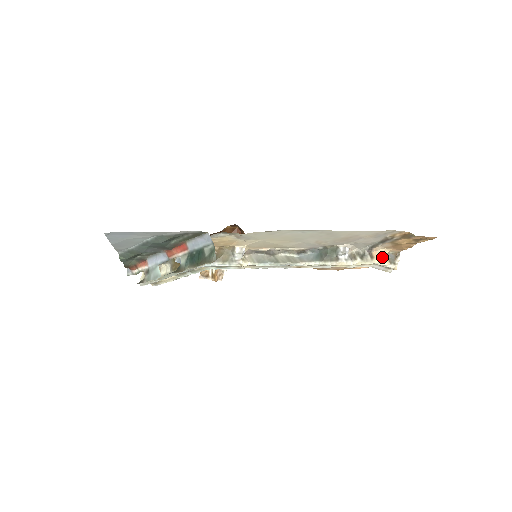
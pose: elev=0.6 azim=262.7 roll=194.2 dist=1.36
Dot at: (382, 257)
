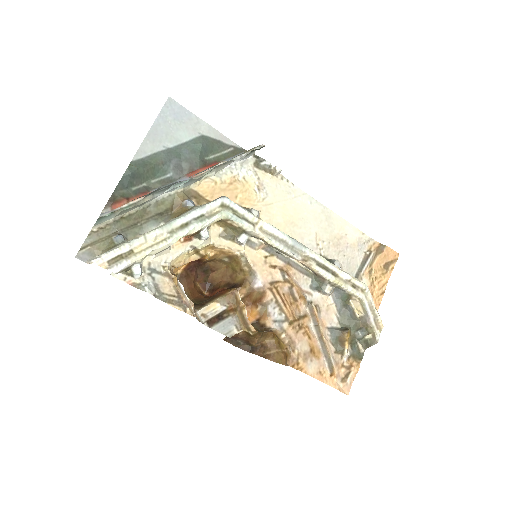
Dot at: occluded
